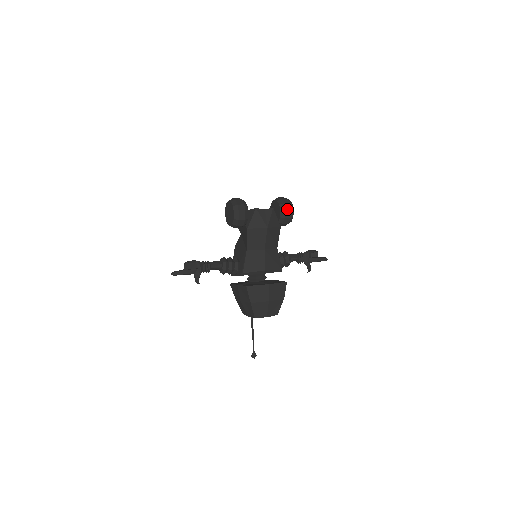
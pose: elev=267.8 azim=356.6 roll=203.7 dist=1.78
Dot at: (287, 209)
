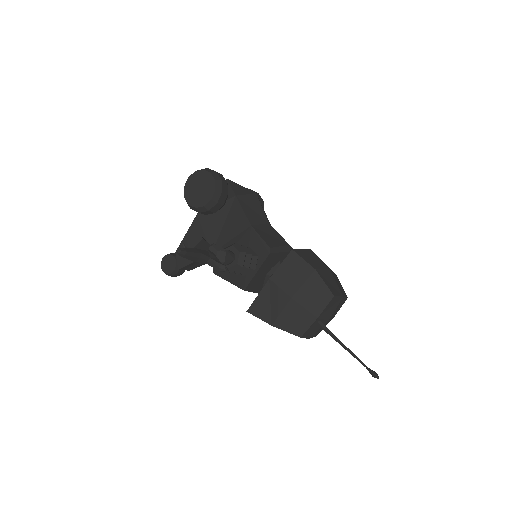
Dot at: (254, 191)
